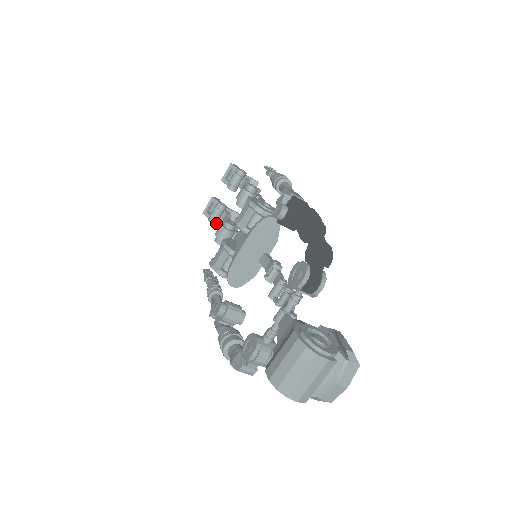
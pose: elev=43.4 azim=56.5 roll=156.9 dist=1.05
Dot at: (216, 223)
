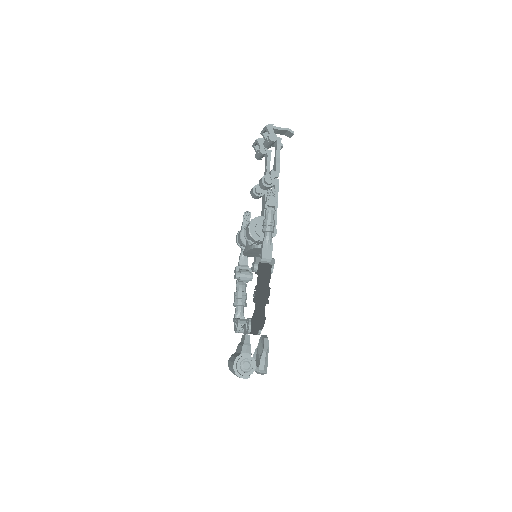
Dot at: (261, 159)
